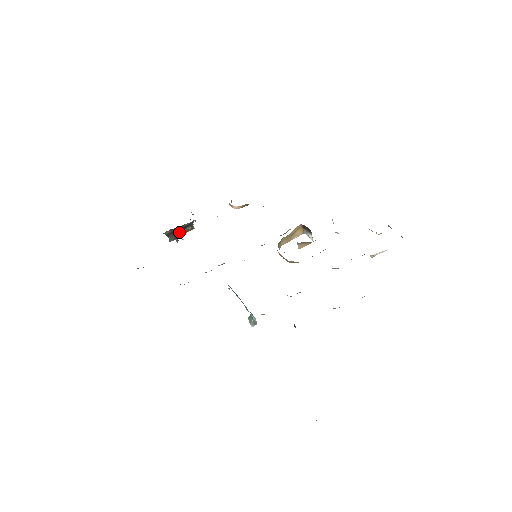
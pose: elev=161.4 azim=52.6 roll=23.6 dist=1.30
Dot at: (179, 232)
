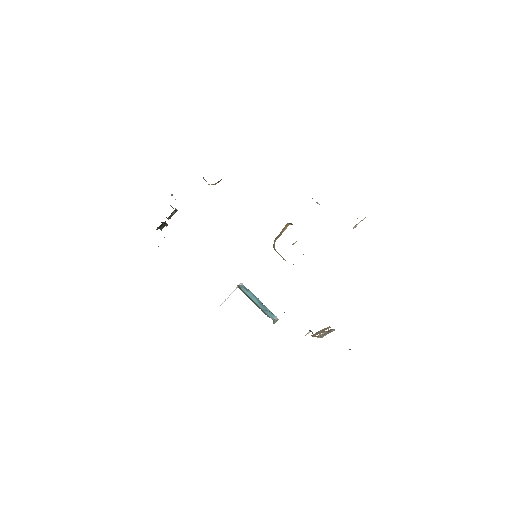
Dot at: occluded
